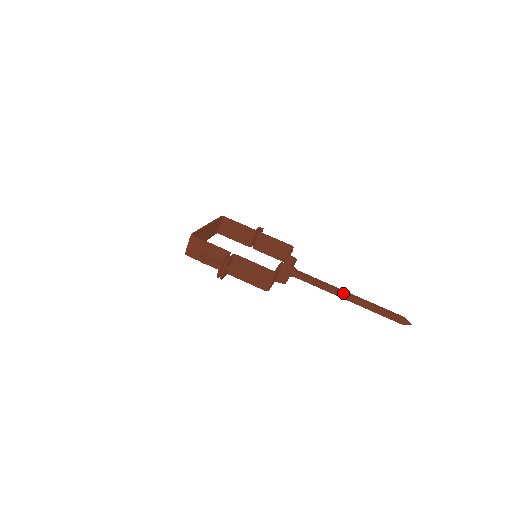
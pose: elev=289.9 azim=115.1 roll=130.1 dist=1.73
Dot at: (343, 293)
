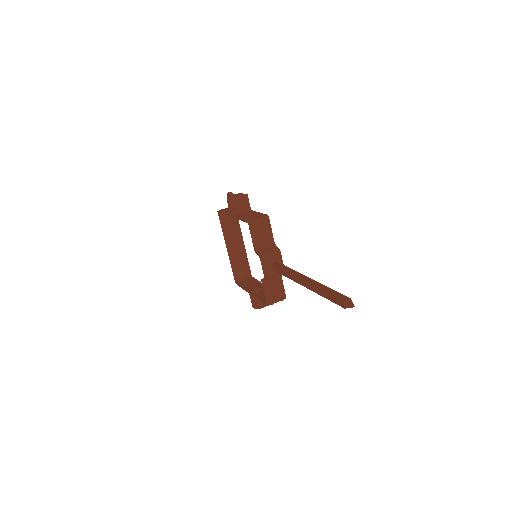
Dot at: (304, 276)
